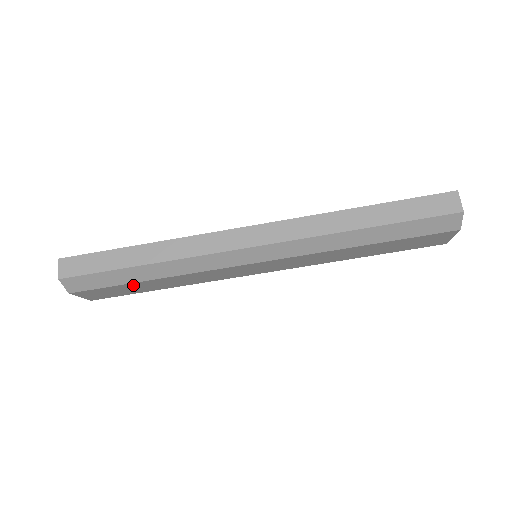
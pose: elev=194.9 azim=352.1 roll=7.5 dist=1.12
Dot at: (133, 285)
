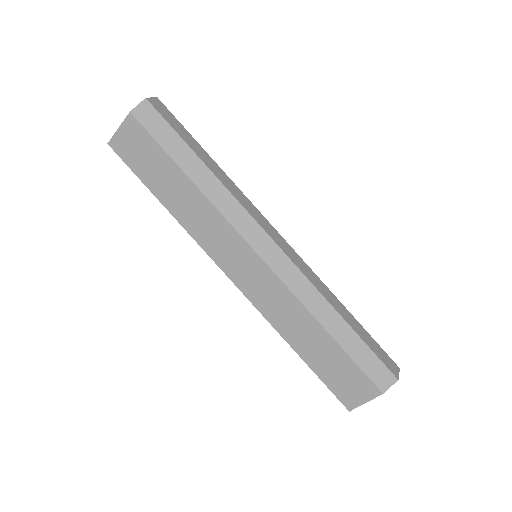
Dot at: (168, 166)
